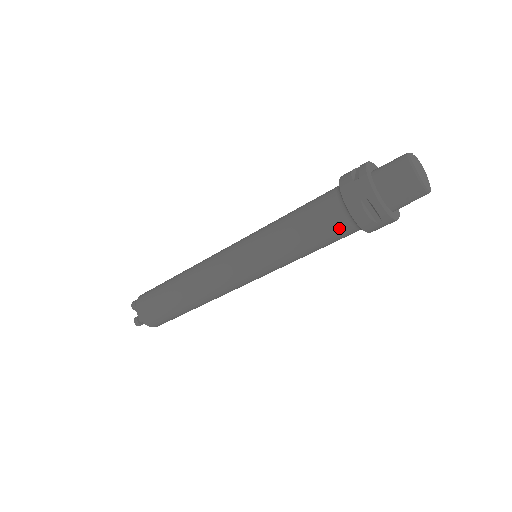
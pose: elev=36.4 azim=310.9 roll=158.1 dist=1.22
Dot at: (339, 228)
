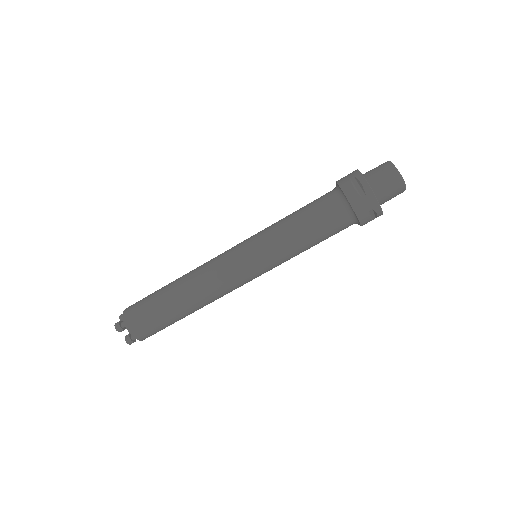
Dot at: (331, 207)
